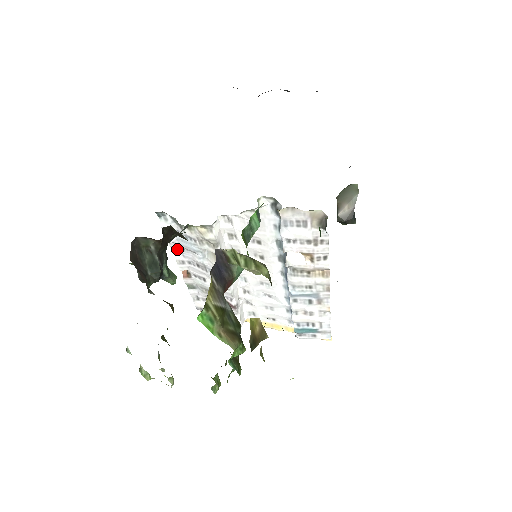
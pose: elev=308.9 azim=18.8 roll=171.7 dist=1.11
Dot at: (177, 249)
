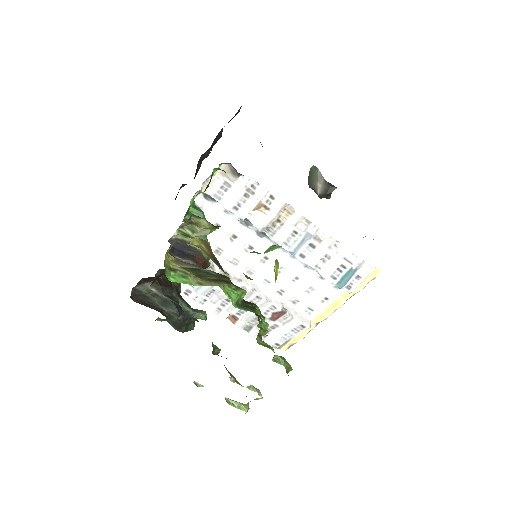
Dot at: (205, 302)
